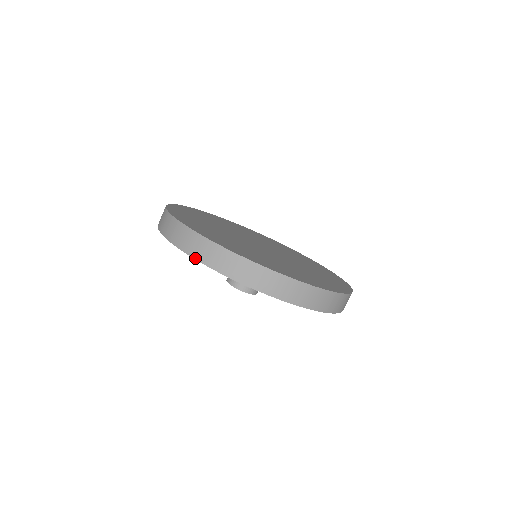
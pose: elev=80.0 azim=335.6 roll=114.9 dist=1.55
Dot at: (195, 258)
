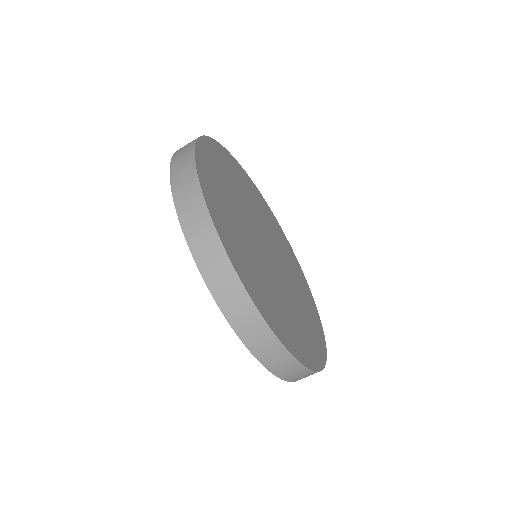
Dot at: (228, 319)
